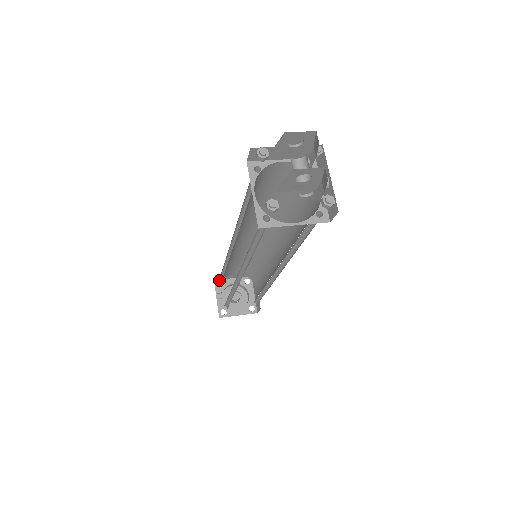
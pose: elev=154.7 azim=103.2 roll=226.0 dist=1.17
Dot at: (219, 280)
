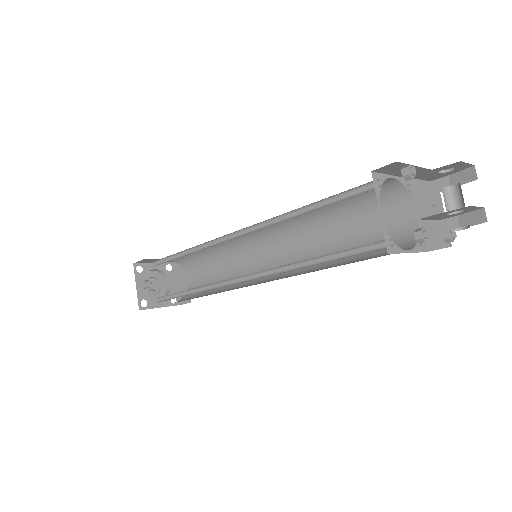
Dot at: (139, 264)
